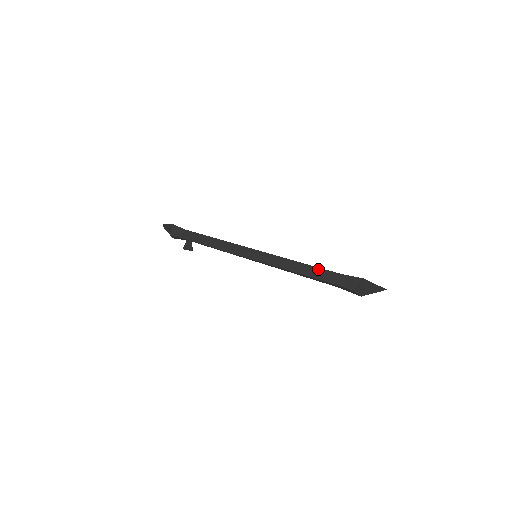
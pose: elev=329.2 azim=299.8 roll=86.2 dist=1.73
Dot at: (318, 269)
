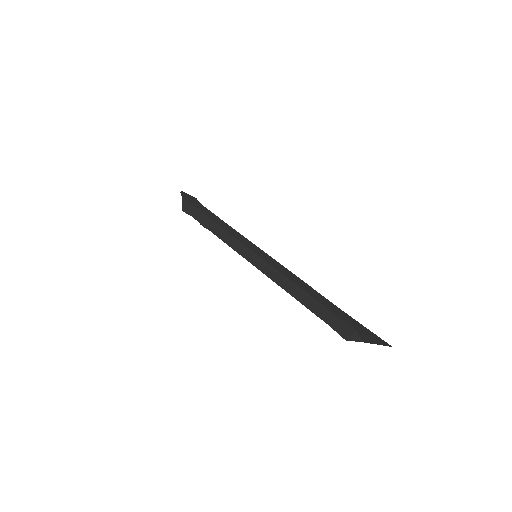
Dot at: (310, 298)
